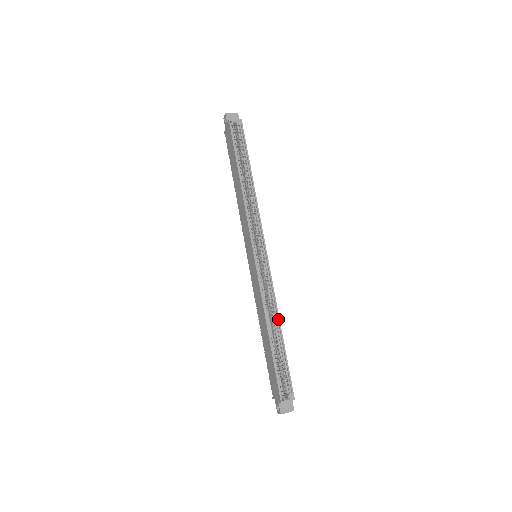
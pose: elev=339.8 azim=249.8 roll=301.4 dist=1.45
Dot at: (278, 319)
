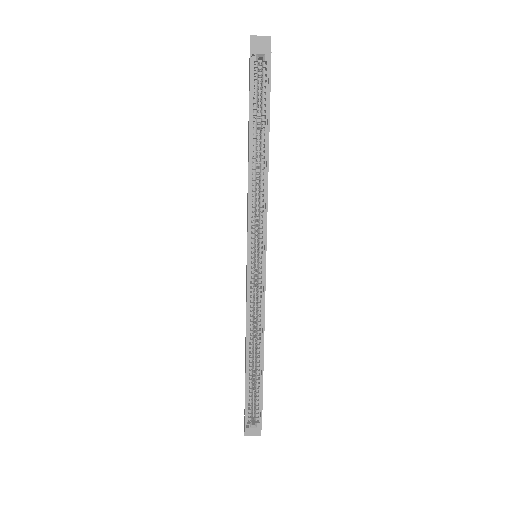
Dot at: (262, 344)
